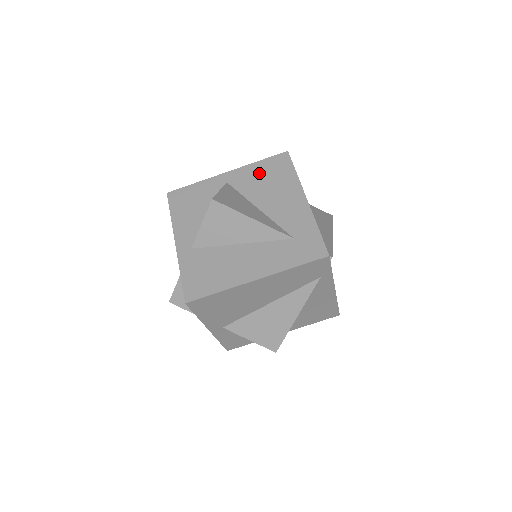
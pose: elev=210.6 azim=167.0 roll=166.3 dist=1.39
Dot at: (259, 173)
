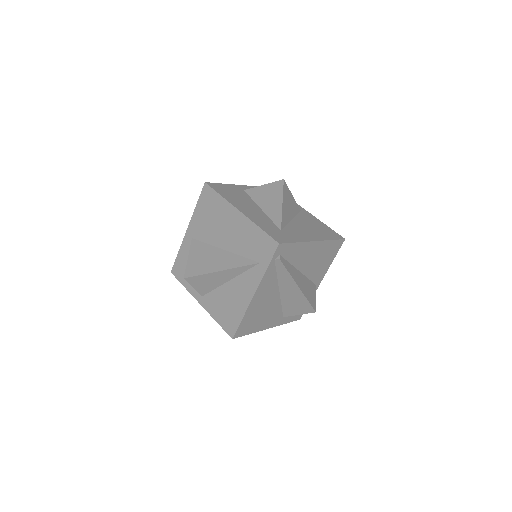
Dot at: (318, 224)
